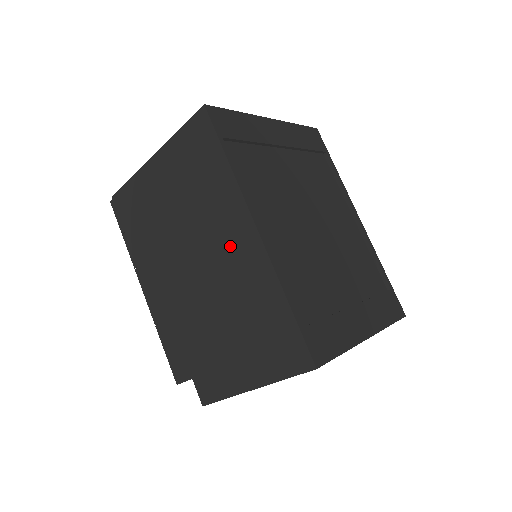
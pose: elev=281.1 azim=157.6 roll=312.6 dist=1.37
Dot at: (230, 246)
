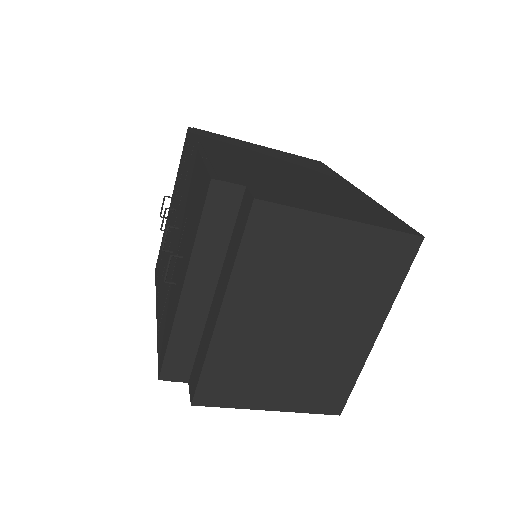
Dot at: (332, 183)
